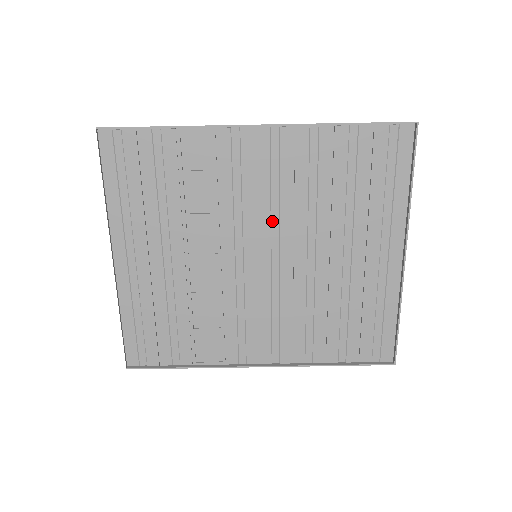
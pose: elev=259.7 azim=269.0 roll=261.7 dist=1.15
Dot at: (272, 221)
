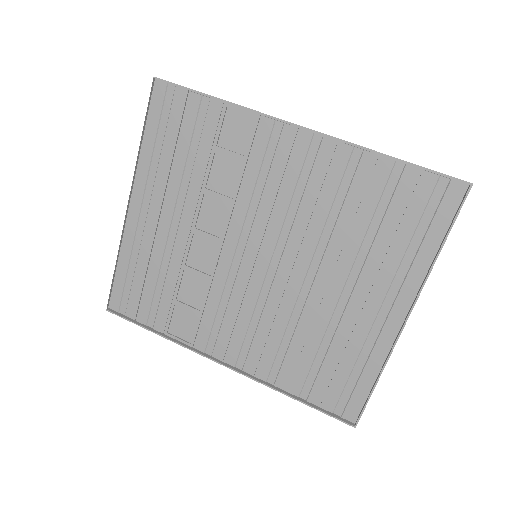
Dot at: (283, 228)
